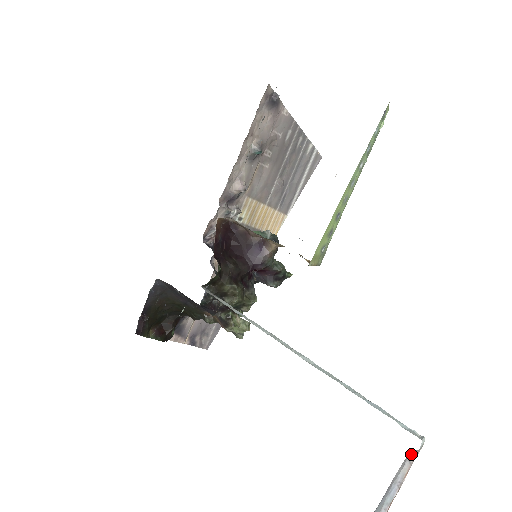
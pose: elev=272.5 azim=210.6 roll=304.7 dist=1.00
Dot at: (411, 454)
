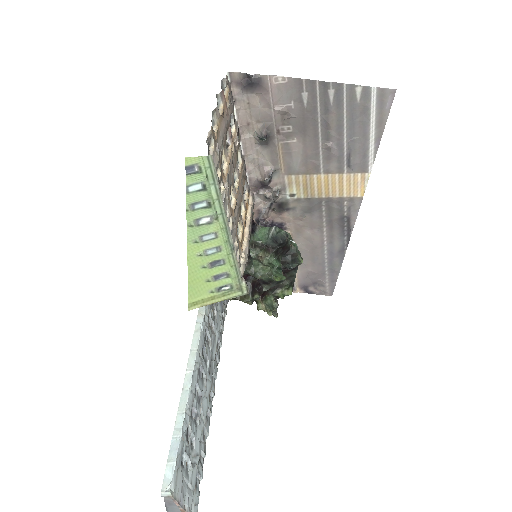
Dot at: (168, 495)
